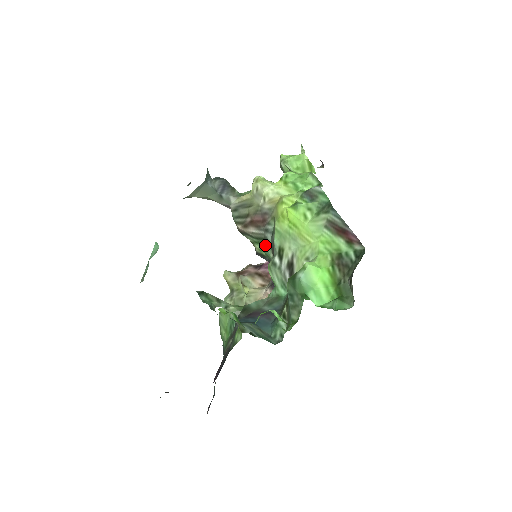
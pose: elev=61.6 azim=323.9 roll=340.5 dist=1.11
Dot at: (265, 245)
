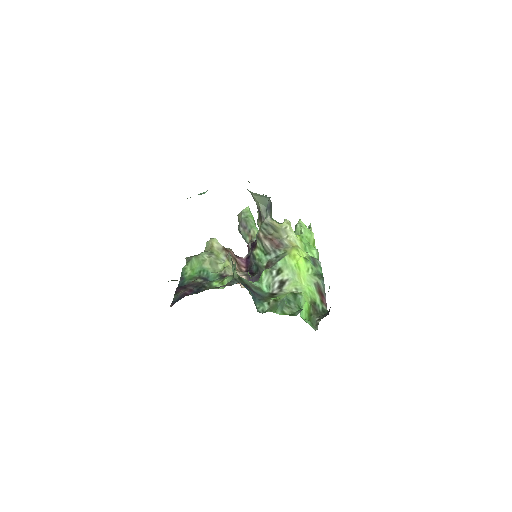
Dot at: (265, 256)
